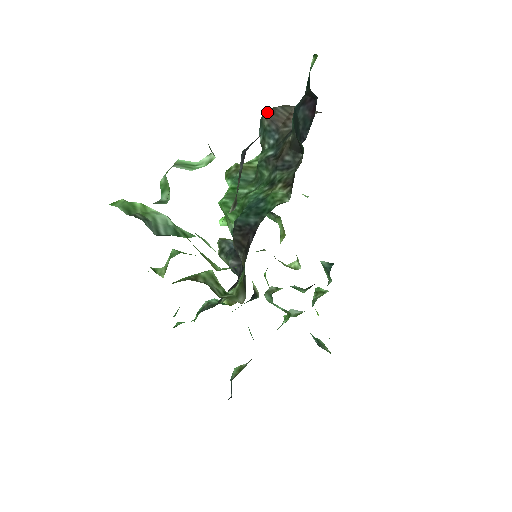
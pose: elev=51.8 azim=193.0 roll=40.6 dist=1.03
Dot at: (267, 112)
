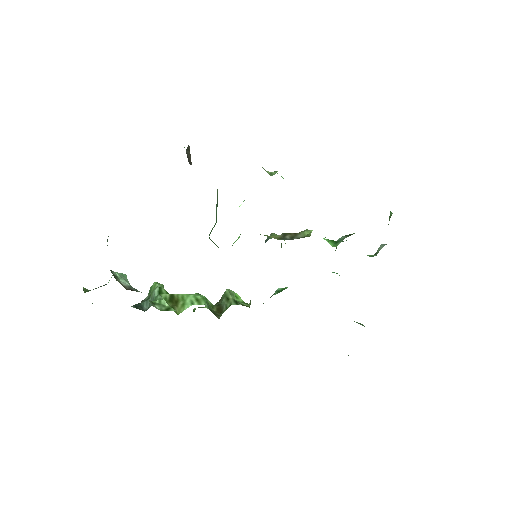
Dot at: occluded
